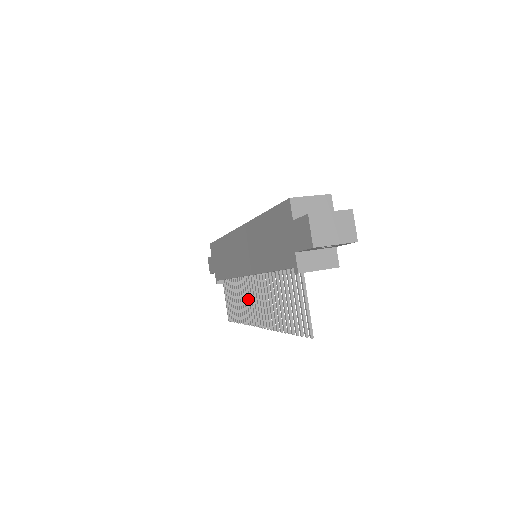
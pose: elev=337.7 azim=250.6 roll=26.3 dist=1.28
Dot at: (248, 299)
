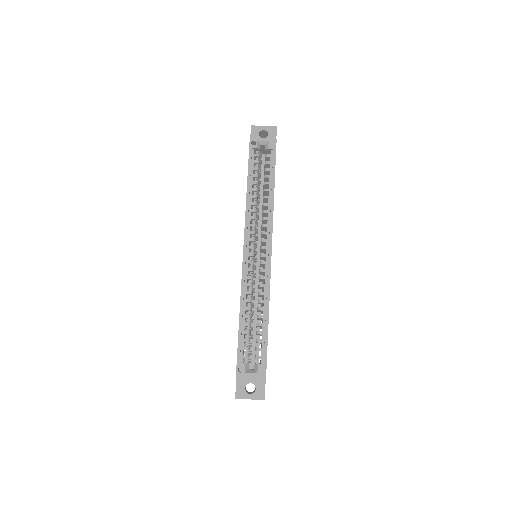
Dot at: occluded
